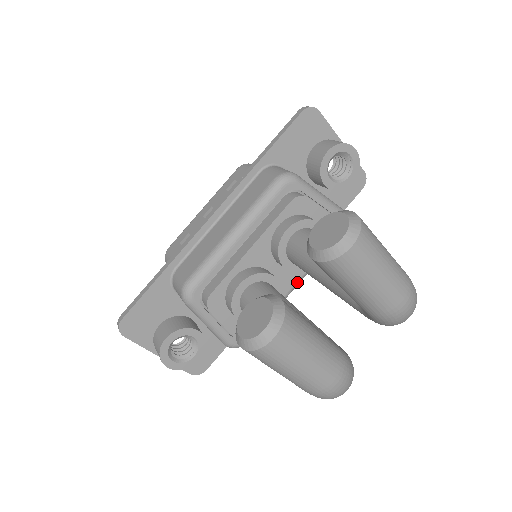
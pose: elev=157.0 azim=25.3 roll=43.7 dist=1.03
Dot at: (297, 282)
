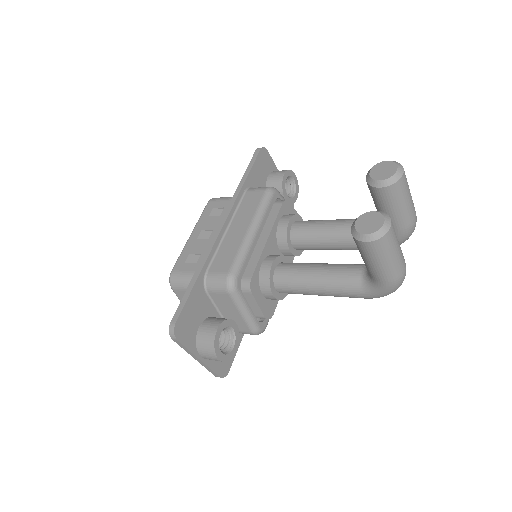
Dot at: occluded
